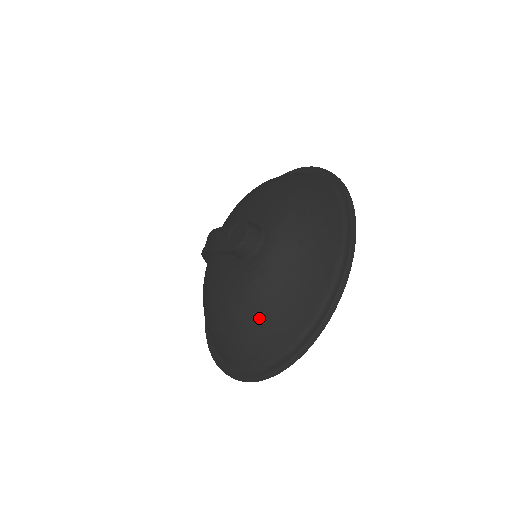
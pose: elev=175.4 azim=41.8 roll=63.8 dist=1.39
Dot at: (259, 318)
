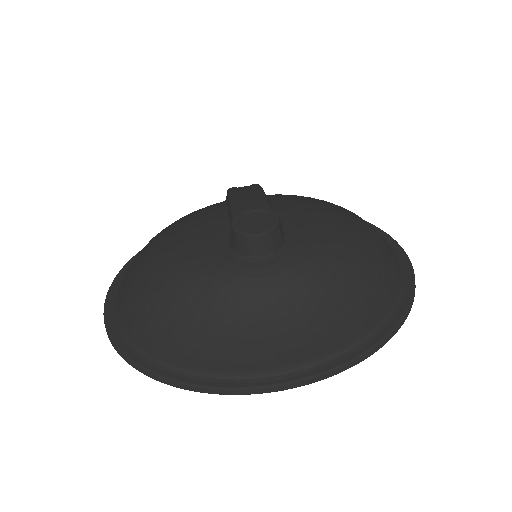
Dot at: (168, 306)
